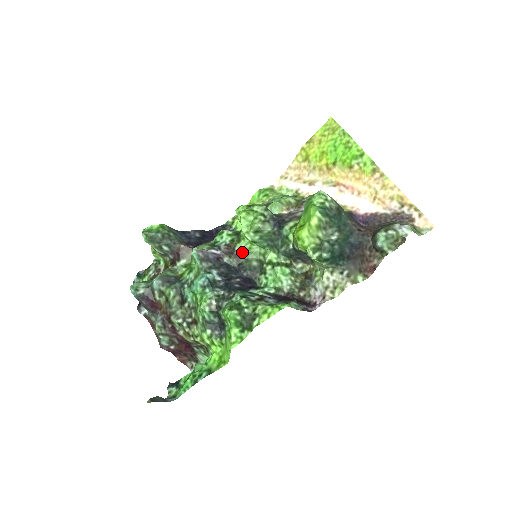
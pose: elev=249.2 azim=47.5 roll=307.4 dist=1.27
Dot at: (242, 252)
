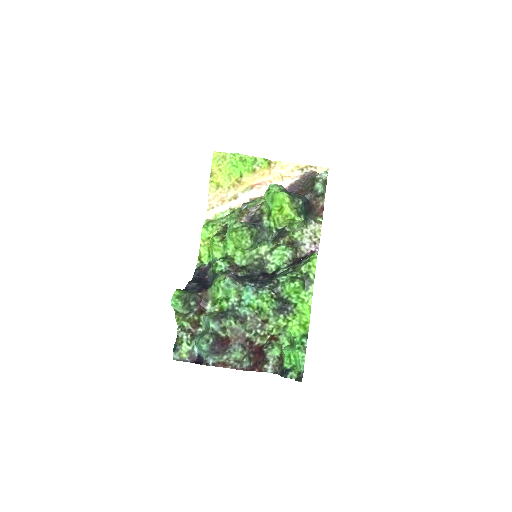
Dot at: (243, 263)
